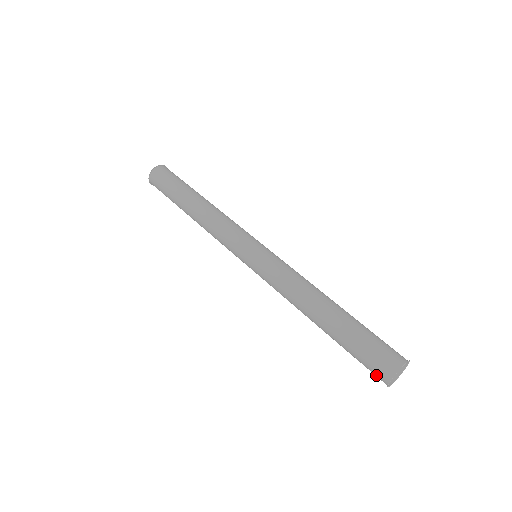
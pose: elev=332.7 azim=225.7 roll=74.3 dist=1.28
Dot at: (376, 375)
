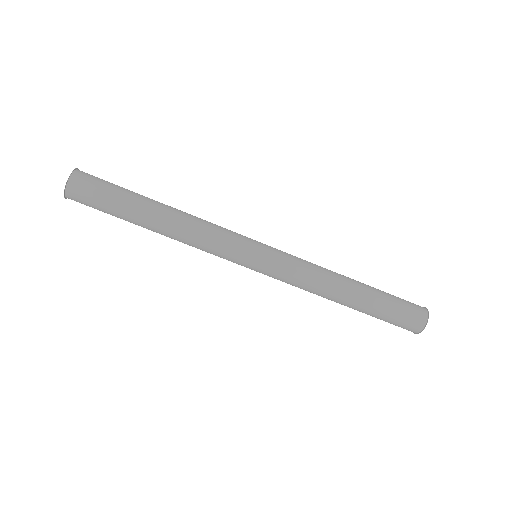
Dot at: occluded
